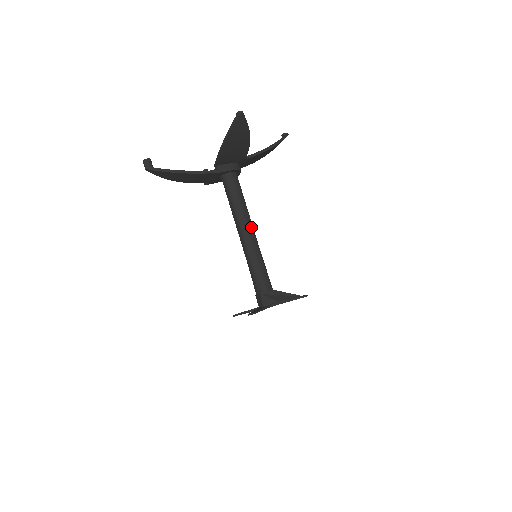
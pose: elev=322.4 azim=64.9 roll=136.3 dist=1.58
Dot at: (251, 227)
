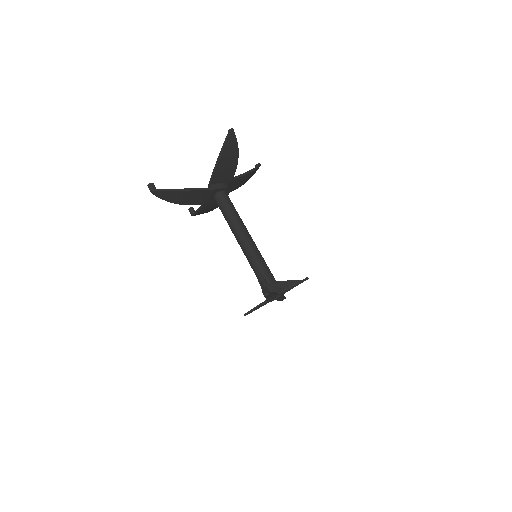
Dot at: (247, 232)
